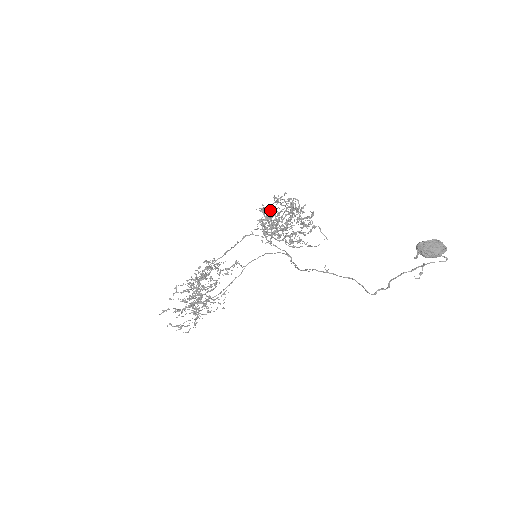
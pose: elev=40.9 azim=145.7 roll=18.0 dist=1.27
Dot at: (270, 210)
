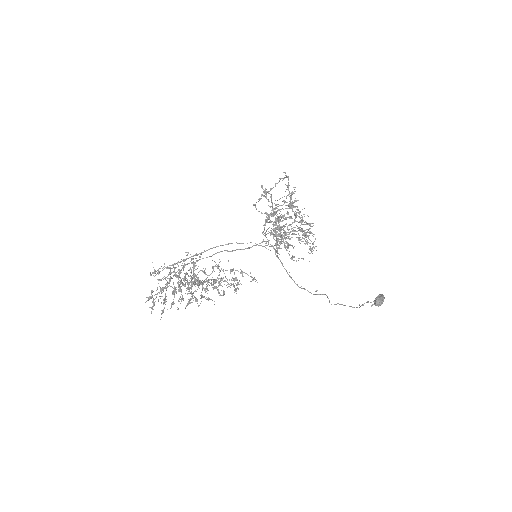
Dot at: (270, 196)
